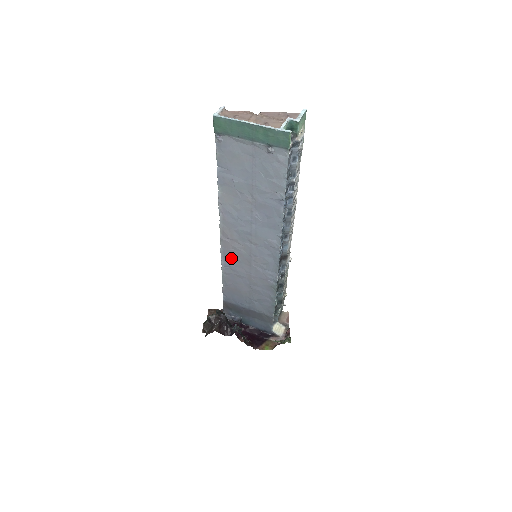
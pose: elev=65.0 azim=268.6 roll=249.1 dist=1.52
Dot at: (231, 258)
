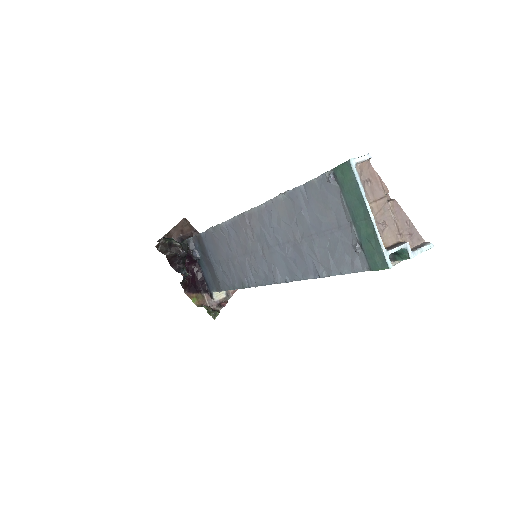
Dot at: (236, 231)
